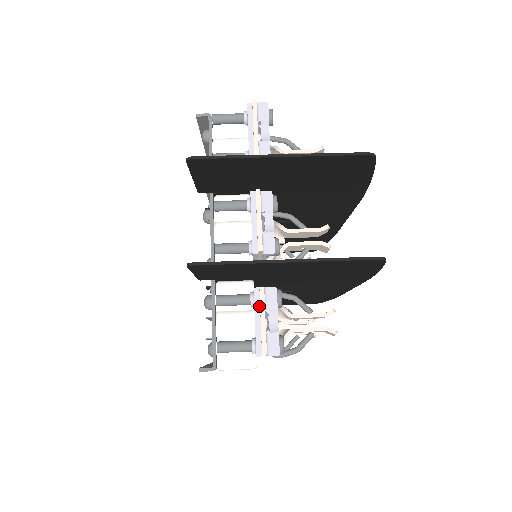
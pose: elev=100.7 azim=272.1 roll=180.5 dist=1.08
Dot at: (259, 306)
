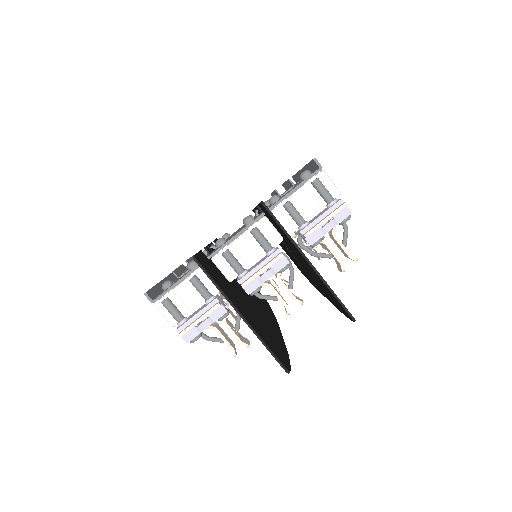
Dot at: (208, 309)
